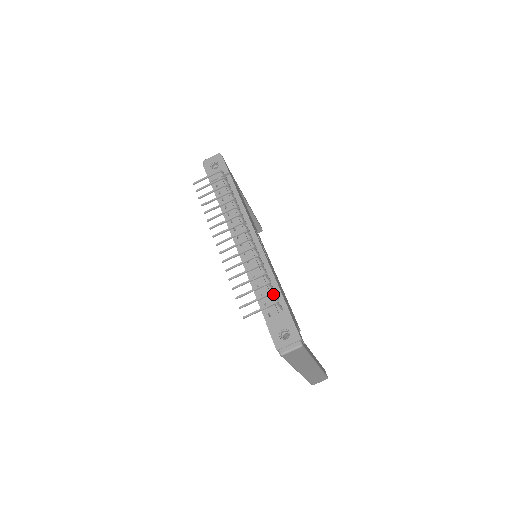
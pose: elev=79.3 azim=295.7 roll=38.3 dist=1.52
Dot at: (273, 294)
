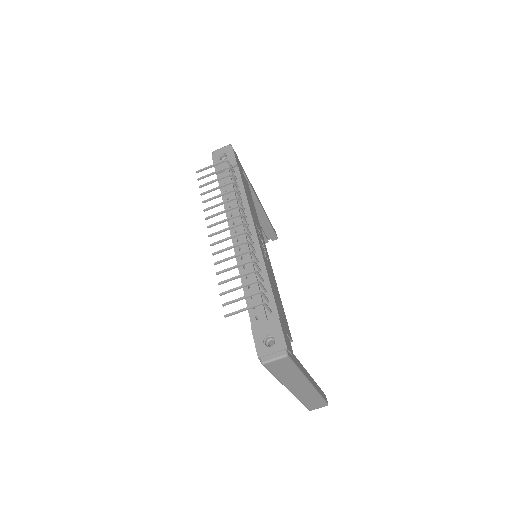
Dot at: (261, 294)
